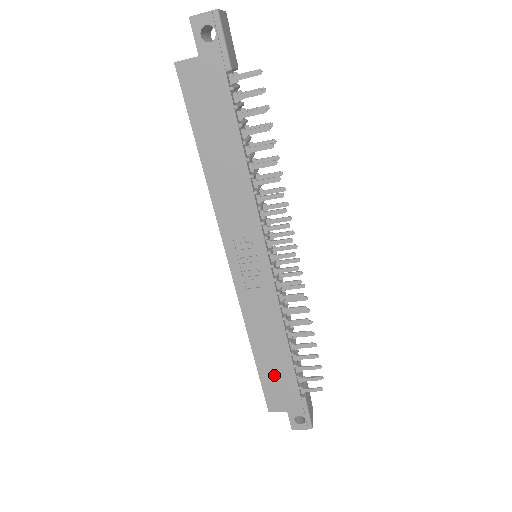
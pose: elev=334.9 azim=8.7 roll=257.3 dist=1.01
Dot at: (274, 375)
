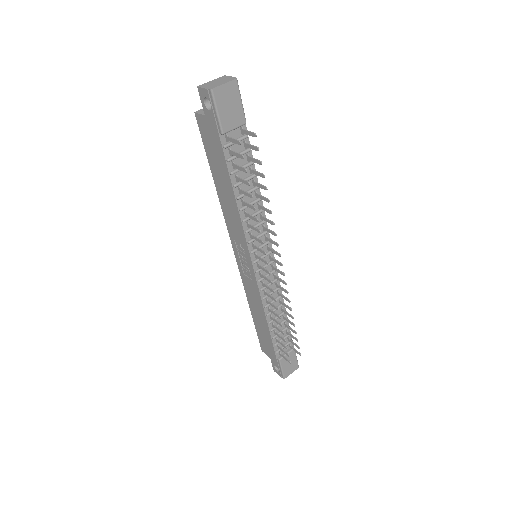
Dot at: (262, 333)
